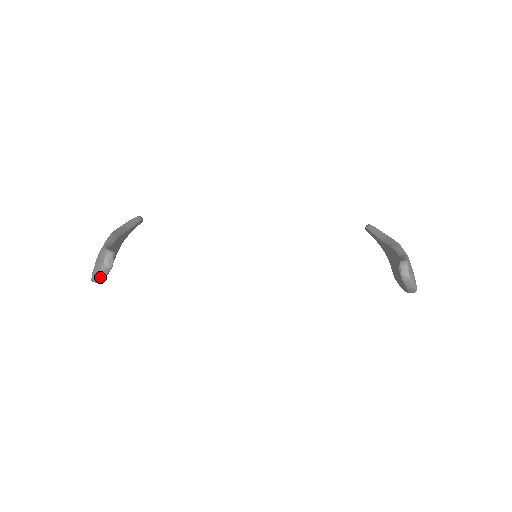
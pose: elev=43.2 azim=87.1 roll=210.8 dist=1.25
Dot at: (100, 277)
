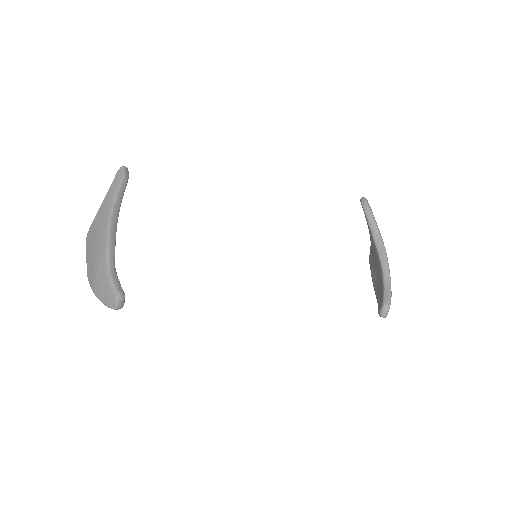
Dot at: occluded
